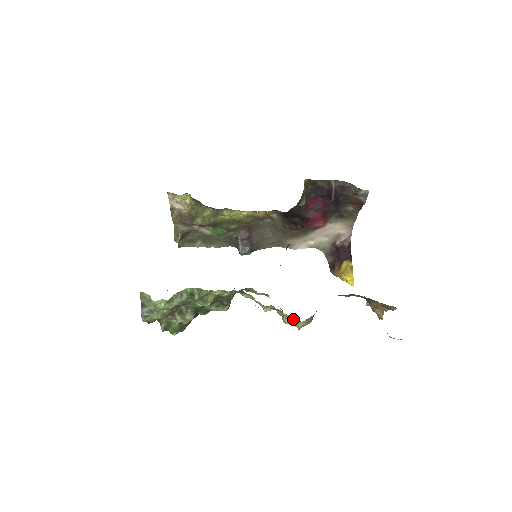
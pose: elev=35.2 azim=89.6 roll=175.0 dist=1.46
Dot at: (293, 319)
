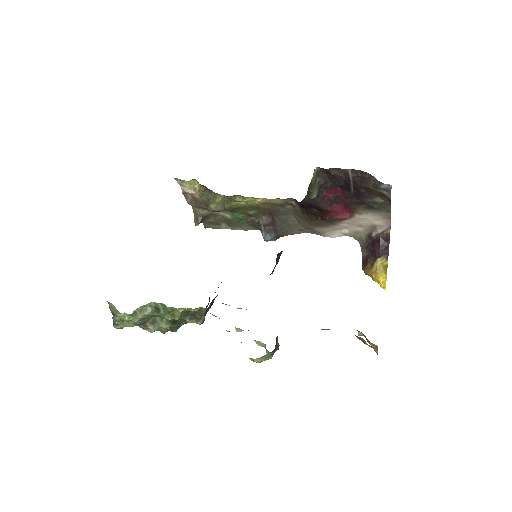
Dot at: (263, 345)
